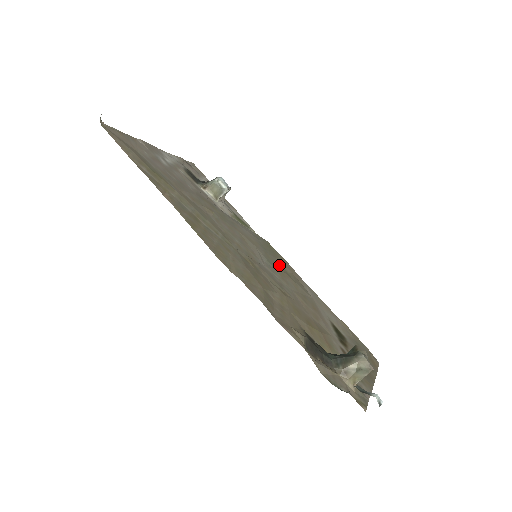
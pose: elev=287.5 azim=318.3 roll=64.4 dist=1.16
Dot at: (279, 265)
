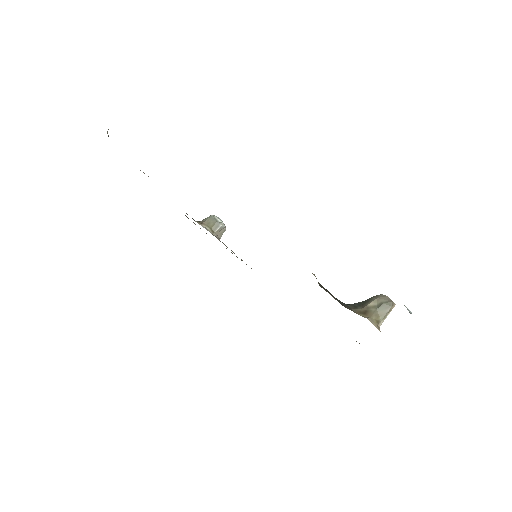
Dot at: occluded
